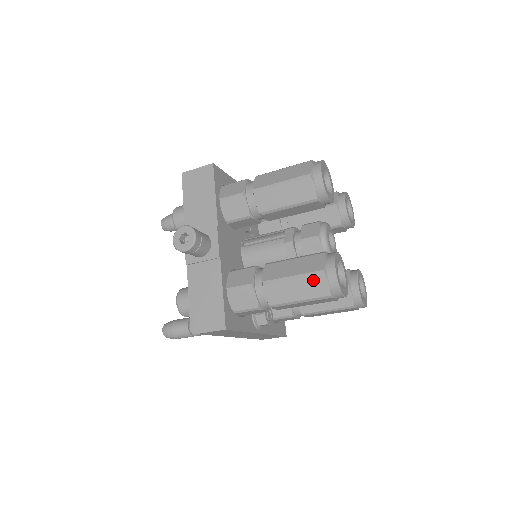
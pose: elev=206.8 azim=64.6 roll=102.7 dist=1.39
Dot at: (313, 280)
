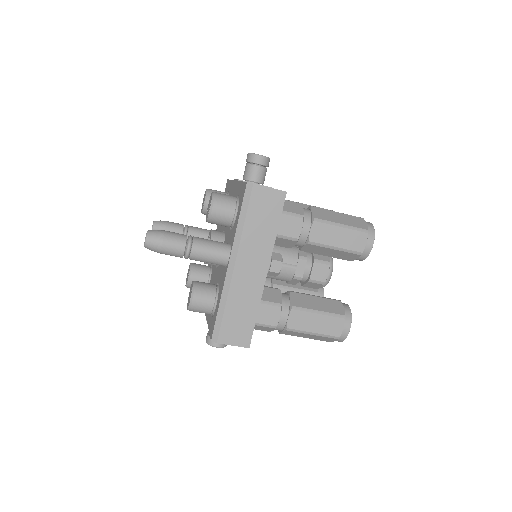
Dot at: (354, 218)
